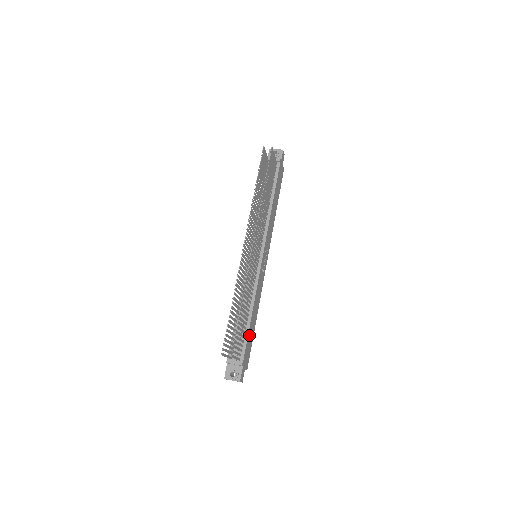
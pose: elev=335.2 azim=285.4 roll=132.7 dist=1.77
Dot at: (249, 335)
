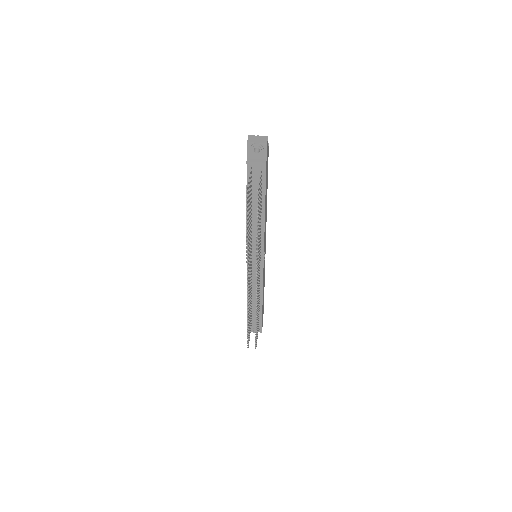
Dot at: occluded
